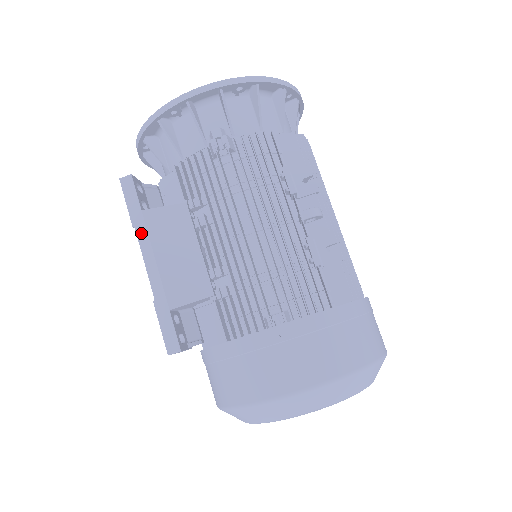
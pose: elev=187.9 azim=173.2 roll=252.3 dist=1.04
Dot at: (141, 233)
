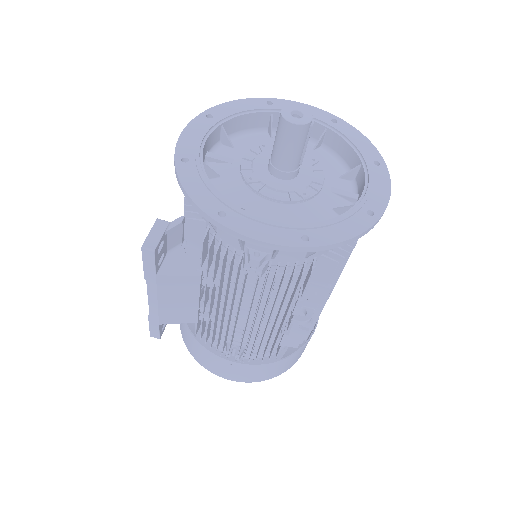
Dot at: (151, 286)
